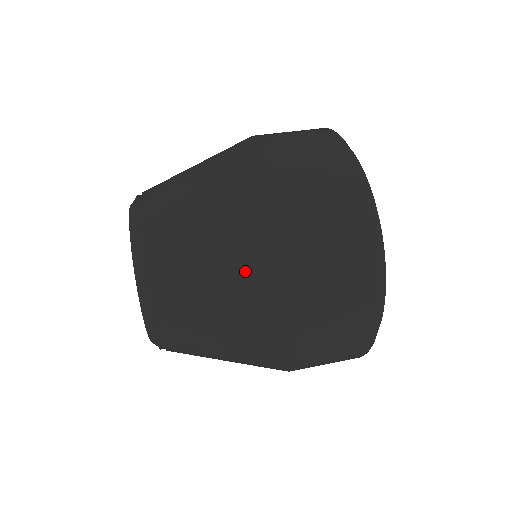
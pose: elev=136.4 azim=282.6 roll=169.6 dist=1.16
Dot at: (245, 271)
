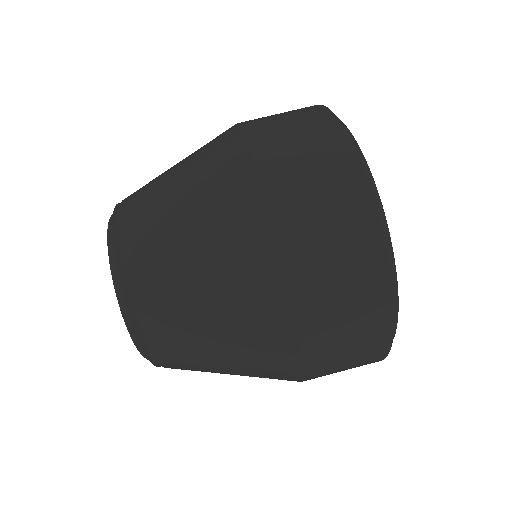
Dot at: (241, 326)
